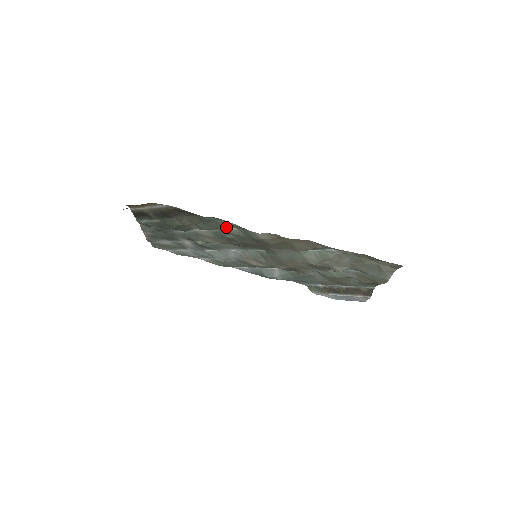
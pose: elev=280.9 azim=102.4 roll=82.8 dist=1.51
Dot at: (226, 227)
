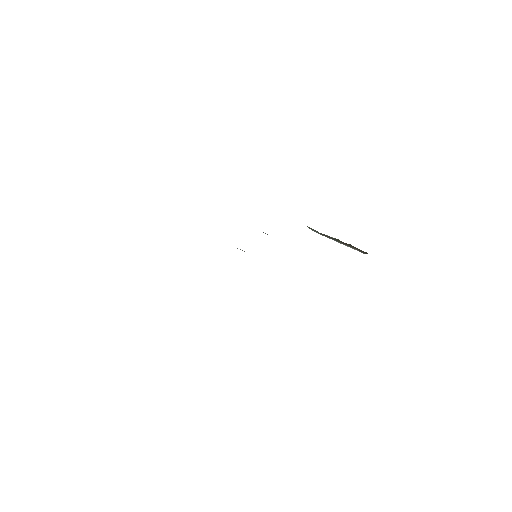
Dot at: occluded
